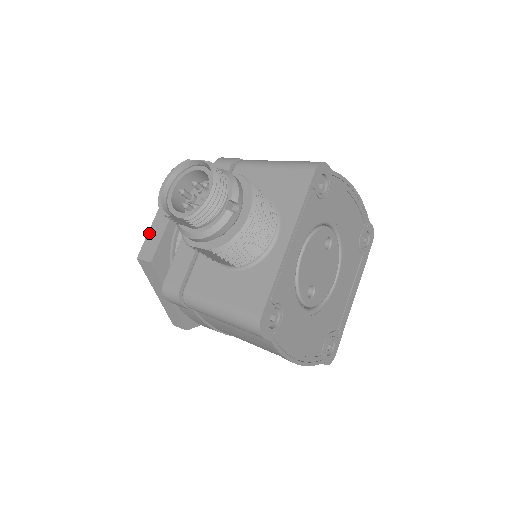
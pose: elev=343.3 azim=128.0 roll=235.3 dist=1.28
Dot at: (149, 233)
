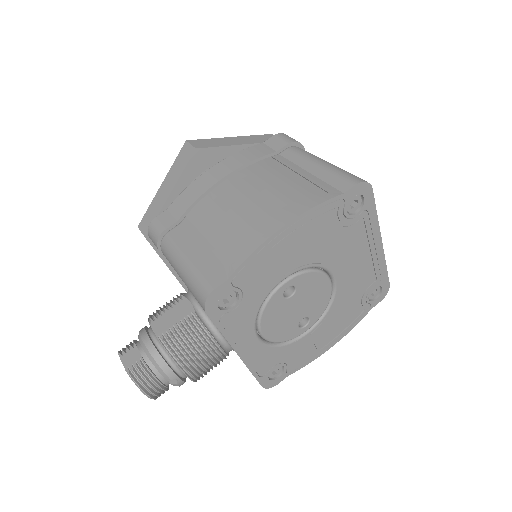
Dot at: occluded
